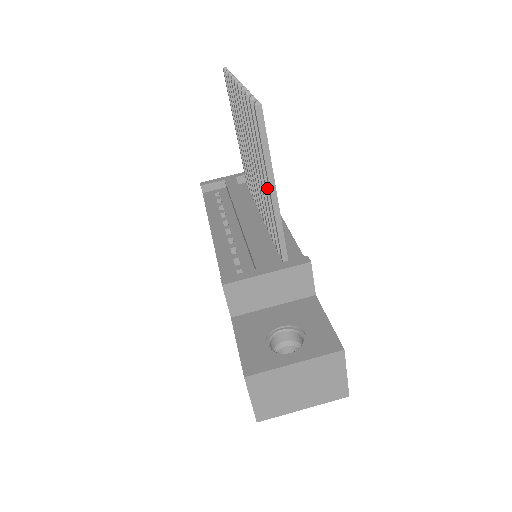
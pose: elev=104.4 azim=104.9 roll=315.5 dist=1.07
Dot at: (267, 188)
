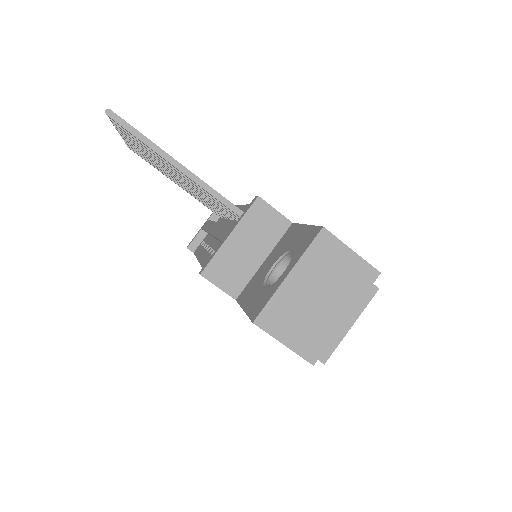
Dot at: (184, 176)
